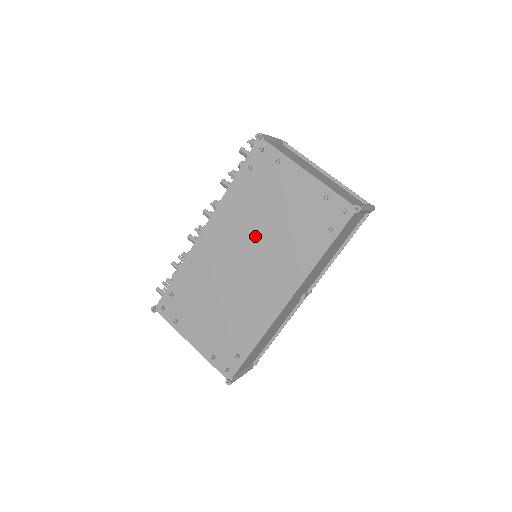
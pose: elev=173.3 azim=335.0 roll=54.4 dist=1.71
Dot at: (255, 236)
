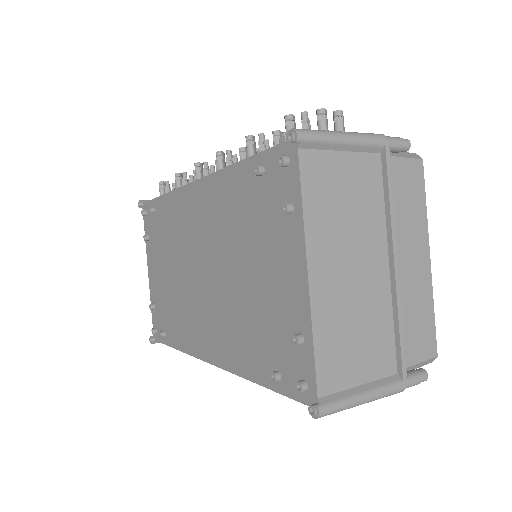
Dot at: (222, 261)
